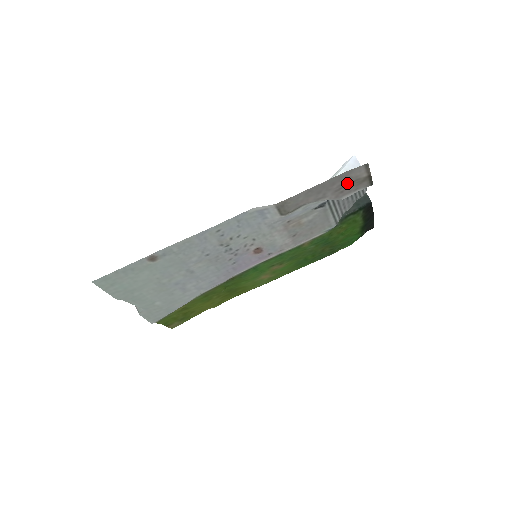
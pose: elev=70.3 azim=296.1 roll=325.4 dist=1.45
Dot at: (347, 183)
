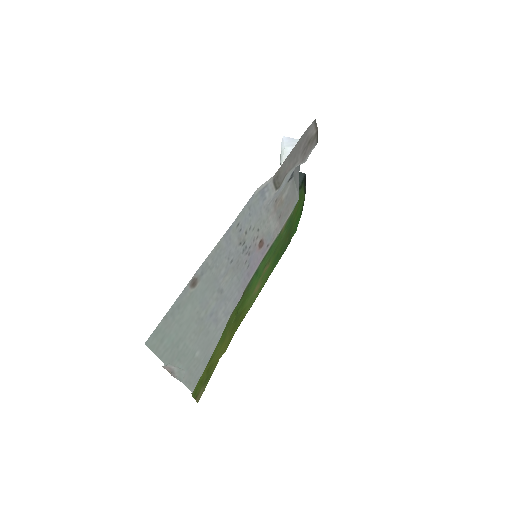
Dot at: (307, 143)
